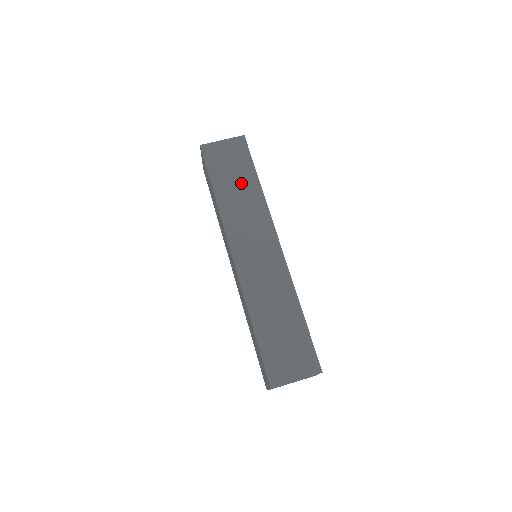
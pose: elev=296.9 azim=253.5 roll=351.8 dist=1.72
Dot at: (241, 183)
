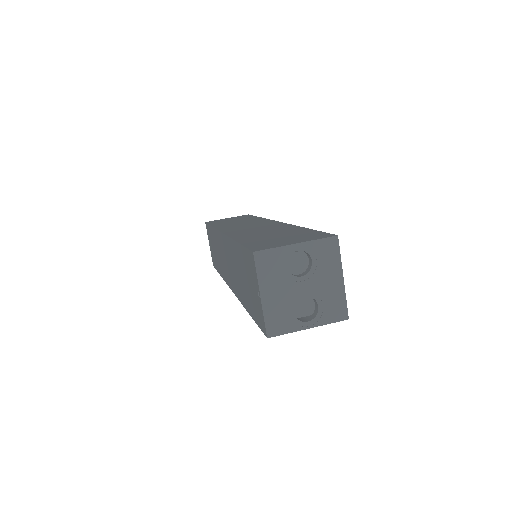
Dot at: (240, 220)
